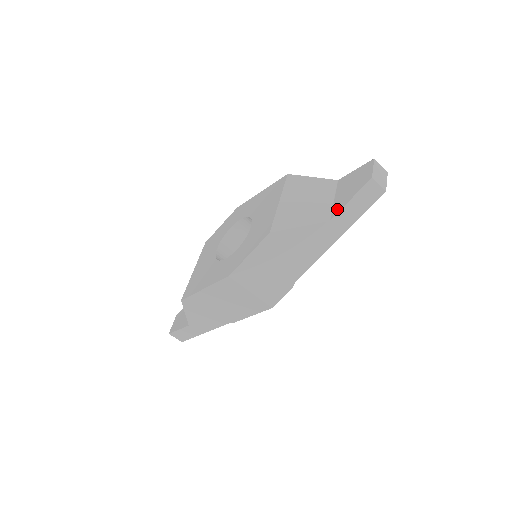
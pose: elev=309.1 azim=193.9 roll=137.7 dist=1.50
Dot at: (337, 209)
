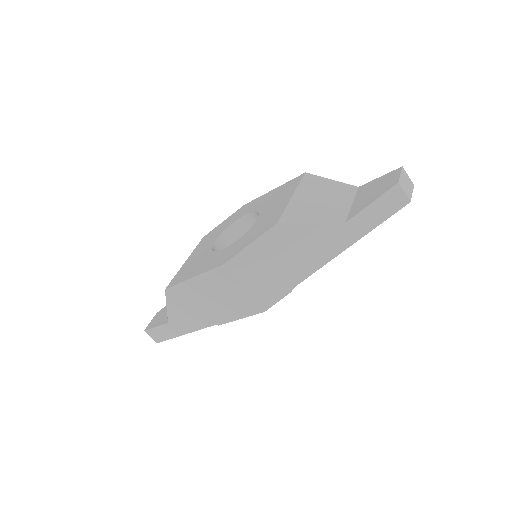
Dot at: (355, 212)
